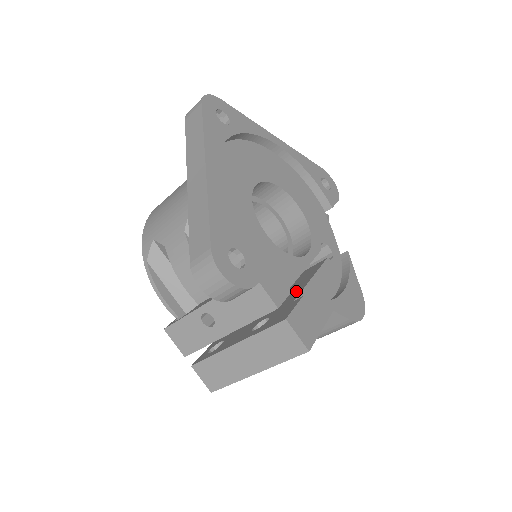
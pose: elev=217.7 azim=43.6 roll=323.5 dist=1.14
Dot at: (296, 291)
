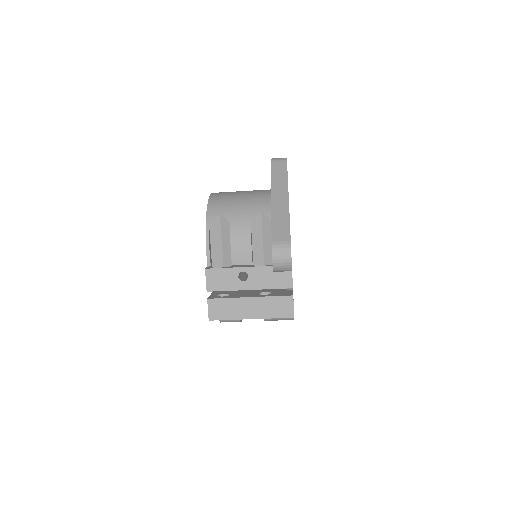
Dot at: occluded
